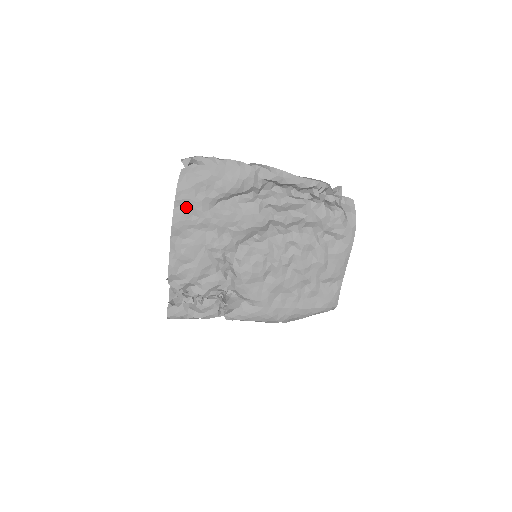
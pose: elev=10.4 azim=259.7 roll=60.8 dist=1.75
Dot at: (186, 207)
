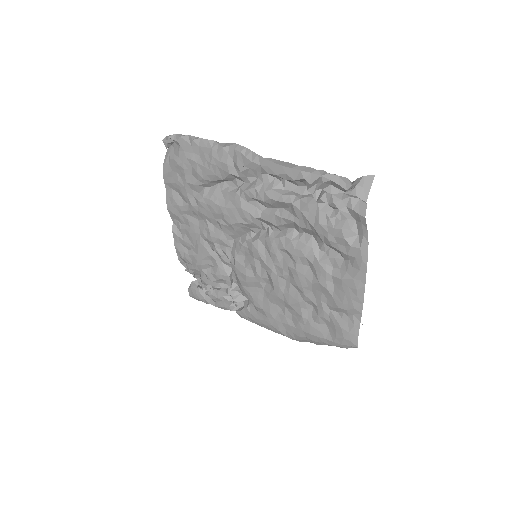
Dot at: (176, 191)
